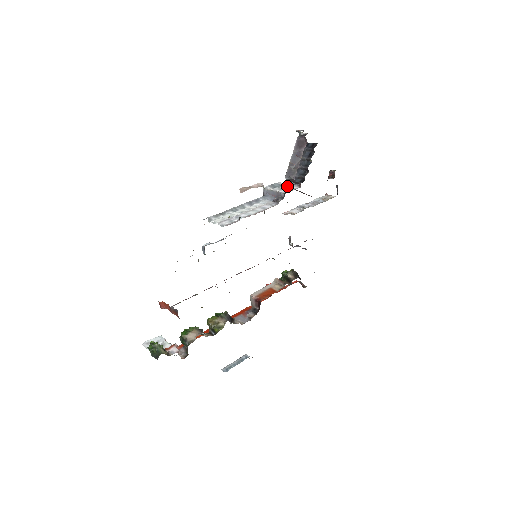
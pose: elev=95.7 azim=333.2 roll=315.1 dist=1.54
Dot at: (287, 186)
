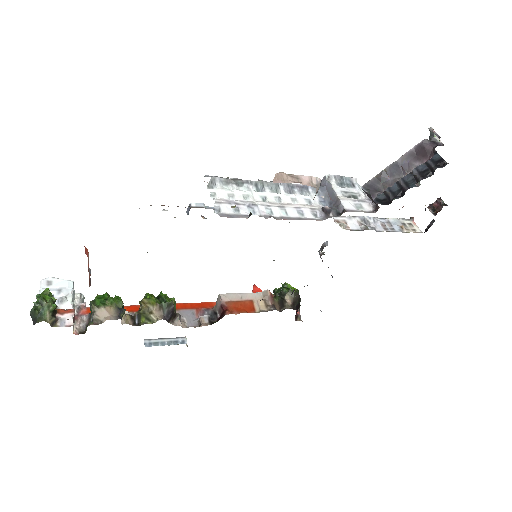
Dot at: (359, 194)
